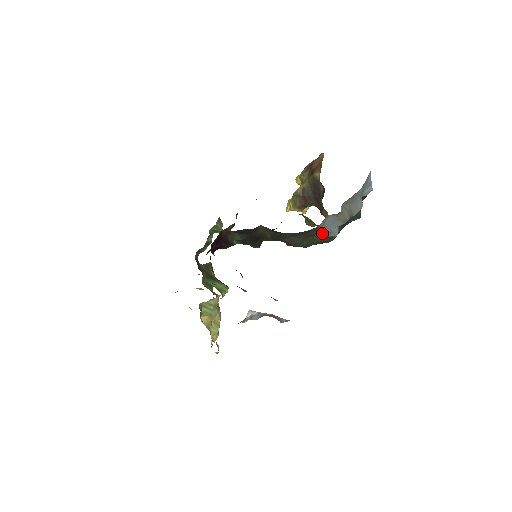
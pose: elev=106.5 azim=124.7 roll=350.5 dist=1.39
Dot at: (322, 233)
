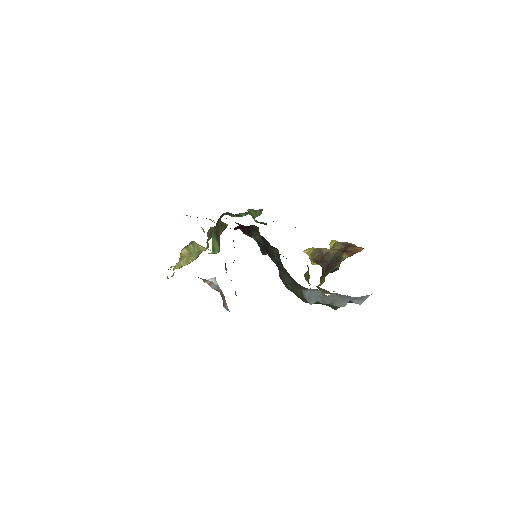
Dot at: (305, 293)
